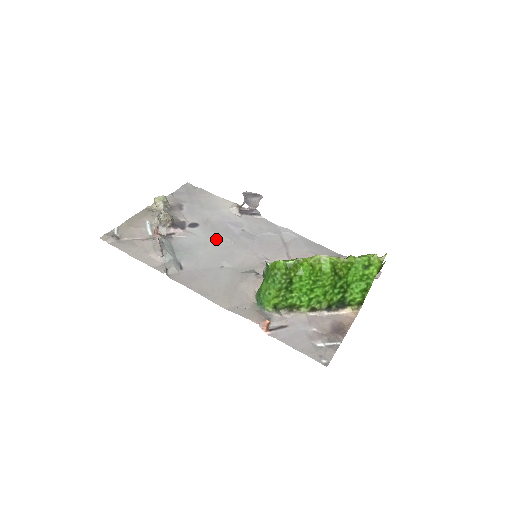
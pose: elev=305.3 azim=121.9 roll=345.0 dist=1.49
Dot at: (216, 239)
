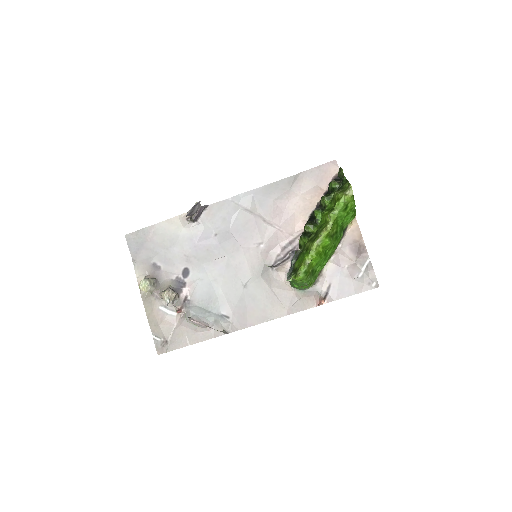
Dot at: (213, 267)
